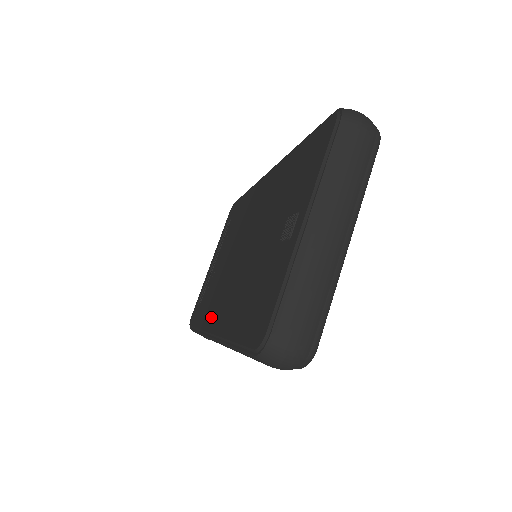
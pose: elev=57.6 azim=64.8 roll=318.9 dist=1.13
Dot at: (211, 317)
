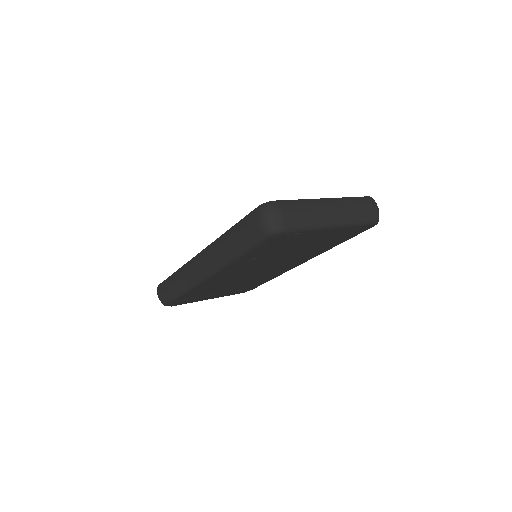
Dot at: occluded
